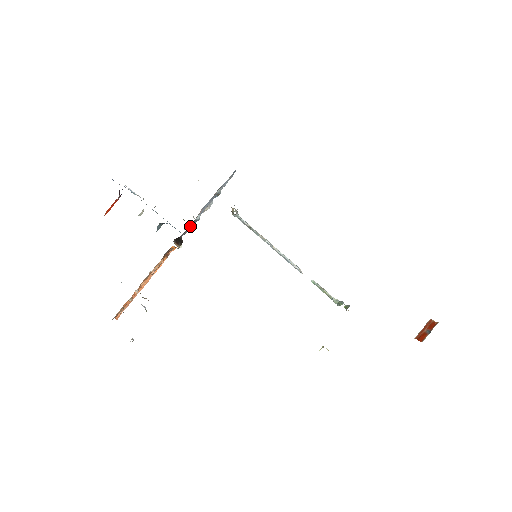
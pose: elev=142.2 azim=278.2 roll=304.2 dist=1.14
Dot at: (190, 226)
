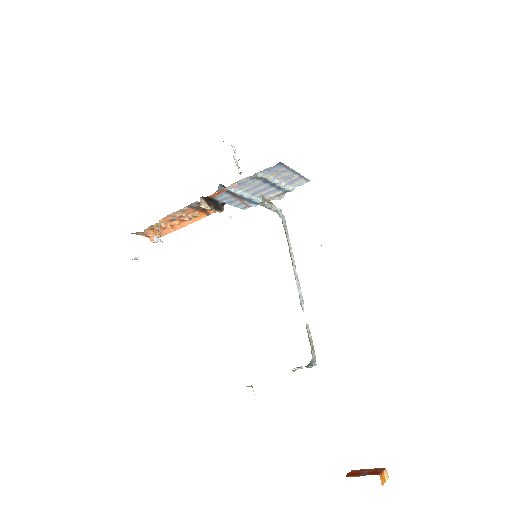
Dot at: (243, 201)
